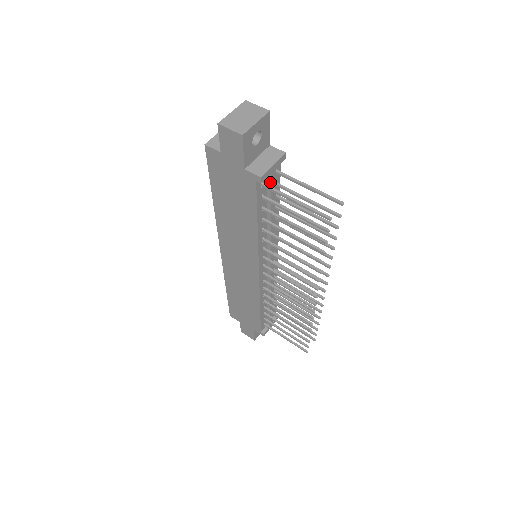
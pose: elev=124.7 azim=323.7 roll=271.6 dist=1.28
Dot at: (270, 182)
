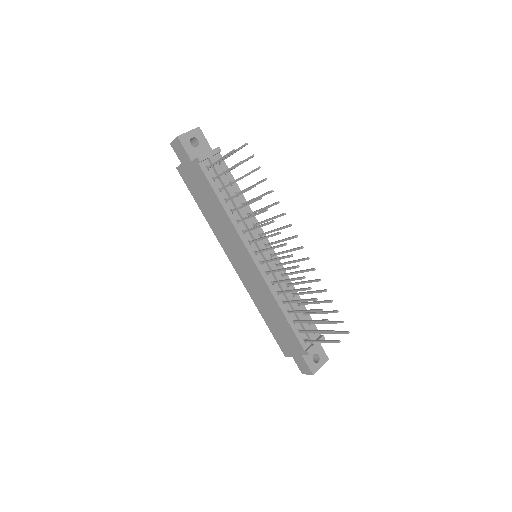
Dot at: (213, 166)
